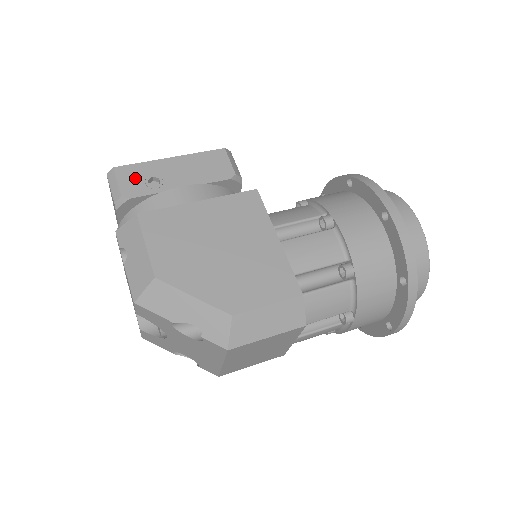
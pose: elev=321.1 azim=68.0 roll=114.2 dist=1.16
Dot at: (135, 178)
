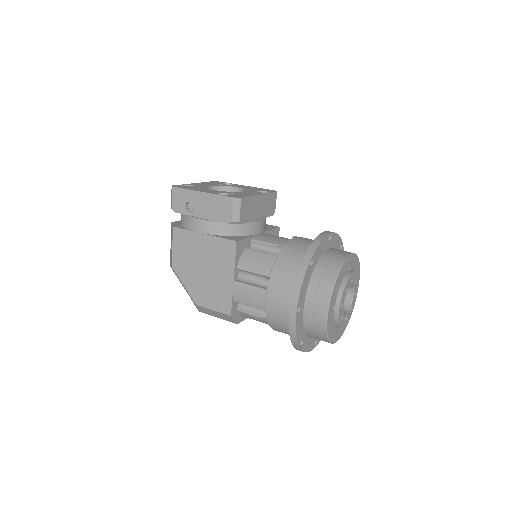
Dot at: (180, 199)
